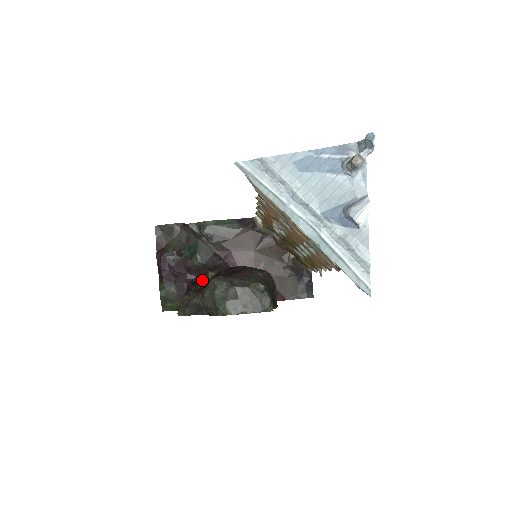
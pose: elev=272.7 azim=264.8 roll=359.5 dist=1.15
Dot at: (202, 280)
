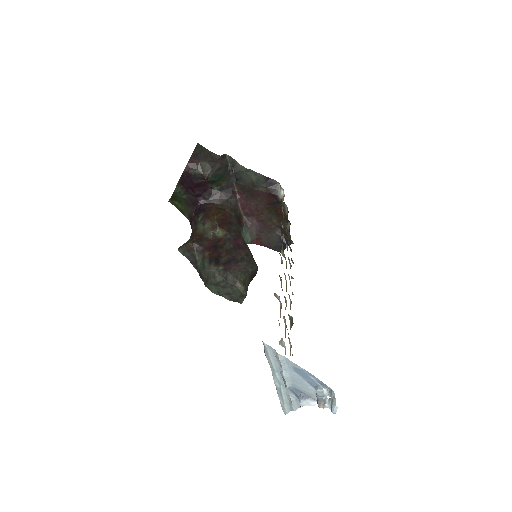
Dot at: (210, 221)
